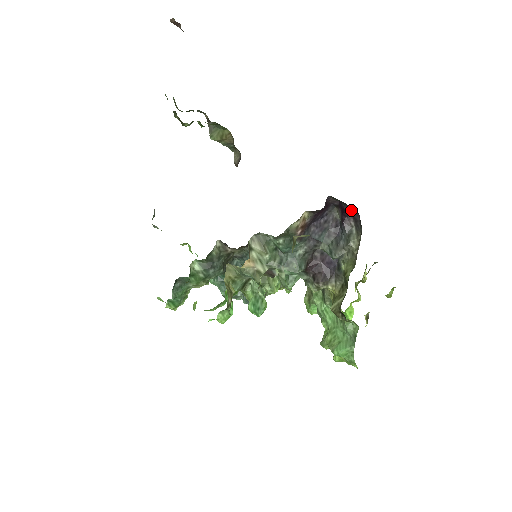
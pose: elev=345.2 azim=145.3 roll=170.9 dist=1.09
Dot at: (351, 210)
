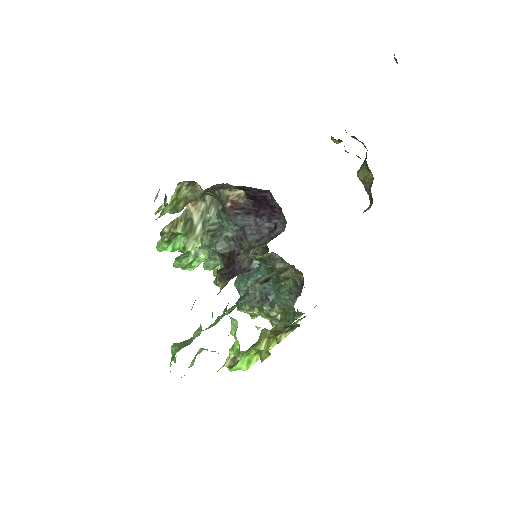
Dot at: occluded
